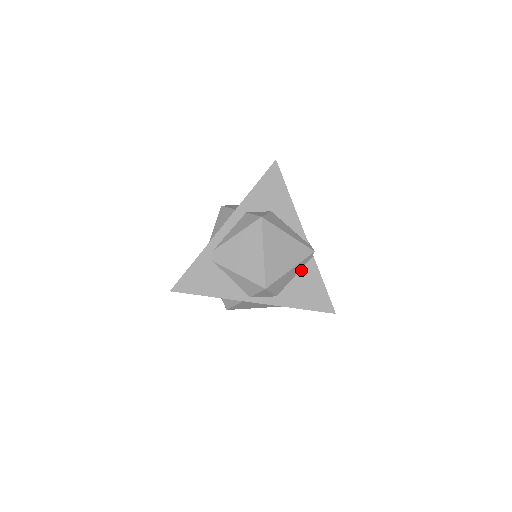
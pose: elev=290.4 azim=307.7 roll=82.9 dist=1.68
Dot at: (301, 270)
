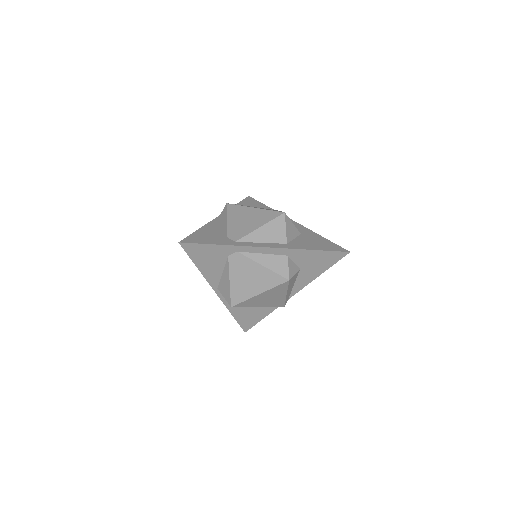
Dot at: occluded
